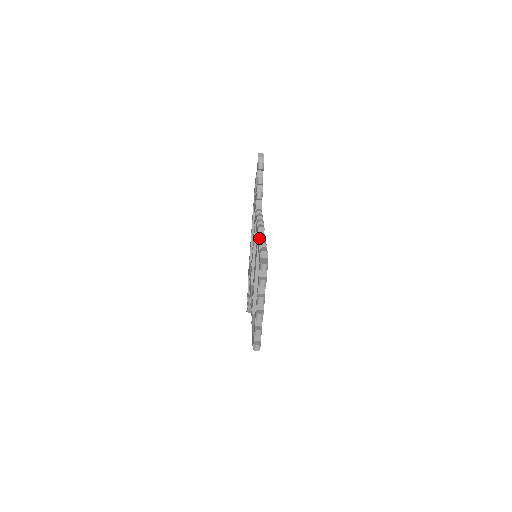
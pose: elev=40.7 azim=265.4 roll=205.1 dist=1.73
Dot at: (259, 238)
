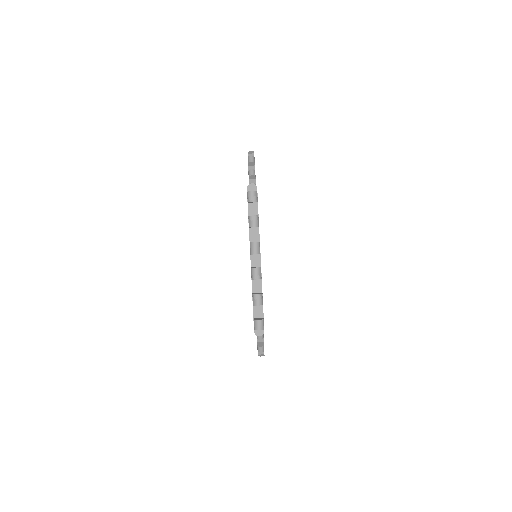
Dot at: occluded
